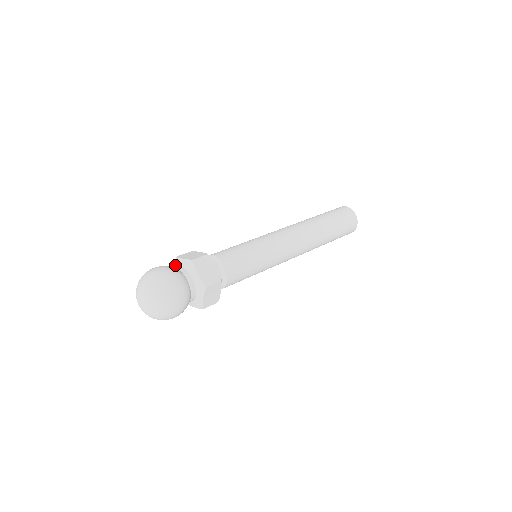
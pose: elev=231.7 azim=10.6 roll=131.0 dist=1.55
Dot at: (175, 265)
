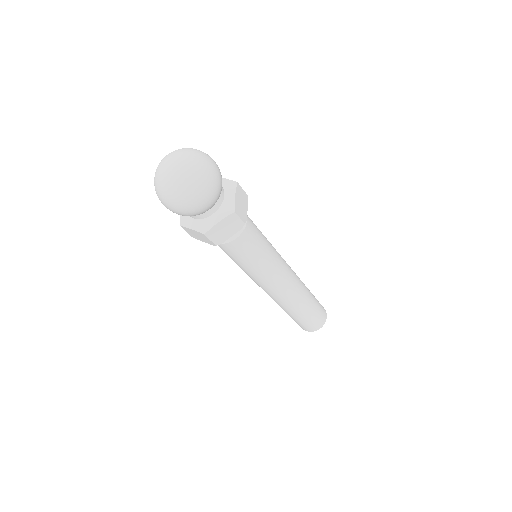
Dot at: occluded
